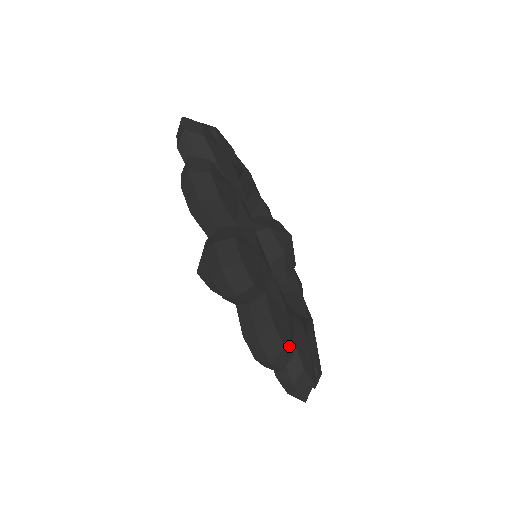
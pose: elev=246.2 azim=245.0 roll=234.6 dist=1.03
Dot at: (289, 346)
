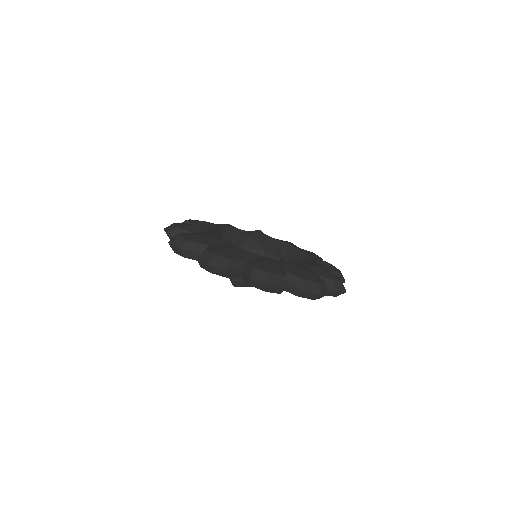
Dot at: (225, 256)
